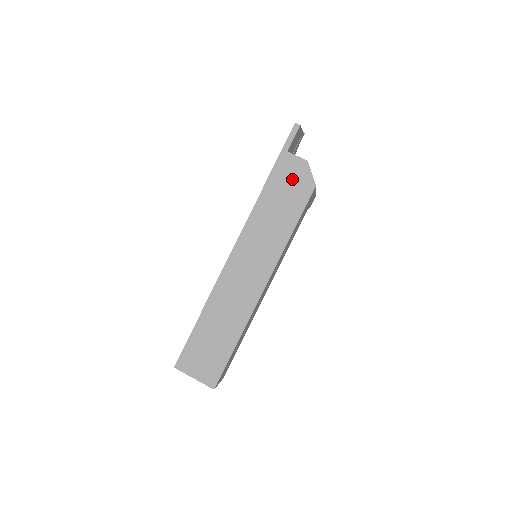
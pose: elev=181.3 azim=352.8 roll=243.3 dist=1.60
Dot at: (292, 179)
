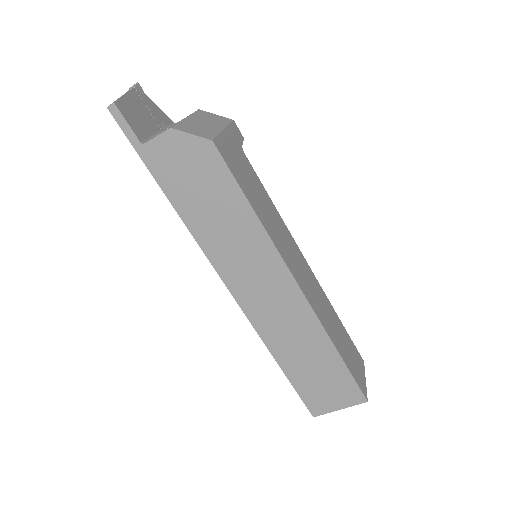
Dot at: (183, 165)
